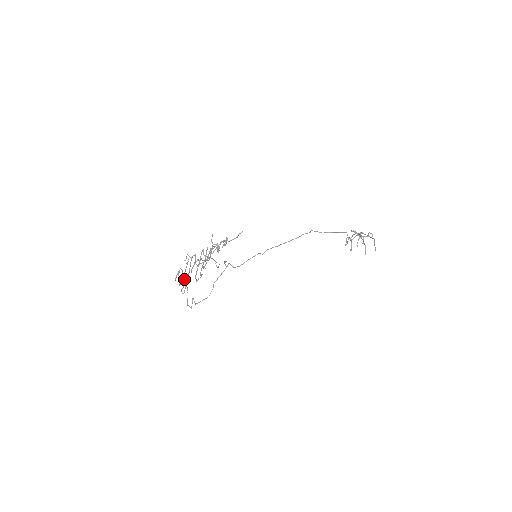
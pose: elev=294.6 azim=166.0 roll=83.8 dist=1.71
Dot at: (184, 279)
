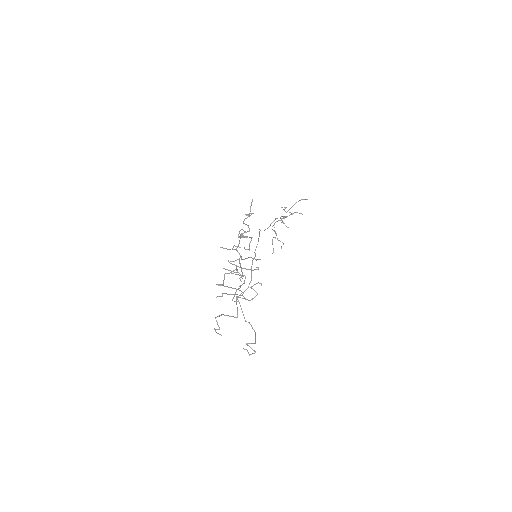
Dot at: (242, 292)
